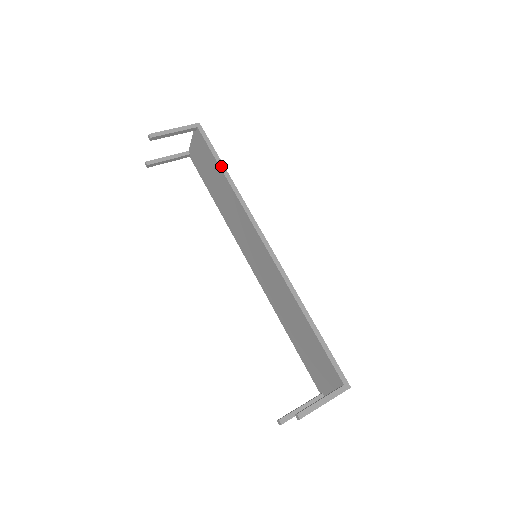
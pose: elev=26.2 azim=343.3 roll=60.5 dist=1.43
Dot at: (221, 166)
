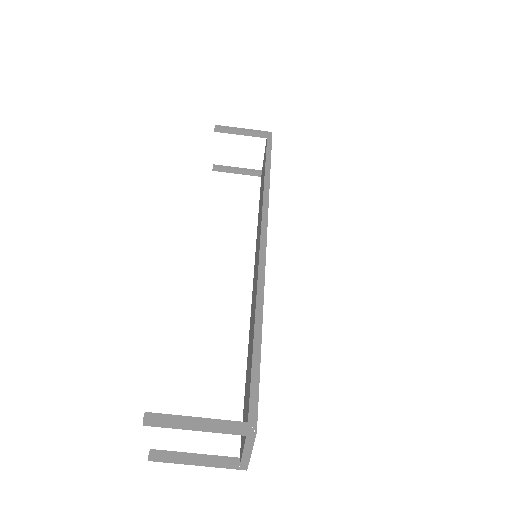
Dot at: (267, 163)
